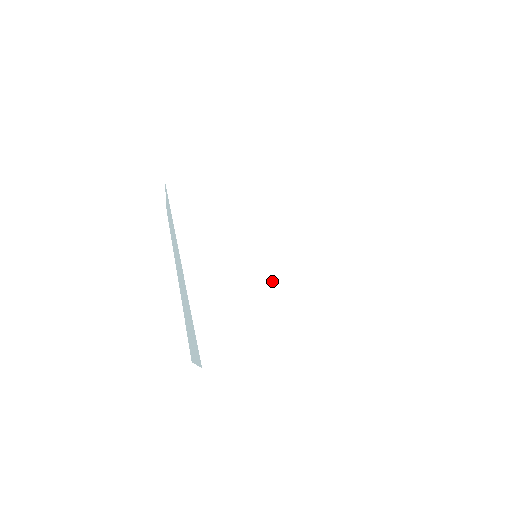
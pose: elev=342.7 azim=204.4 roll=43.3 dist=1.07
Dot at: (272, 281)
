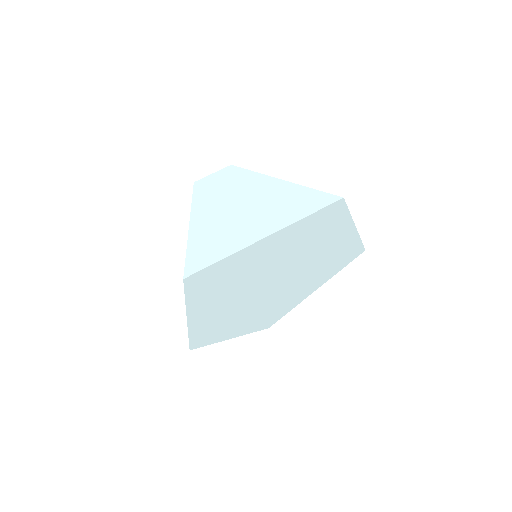
Dot at: (251, 232)
